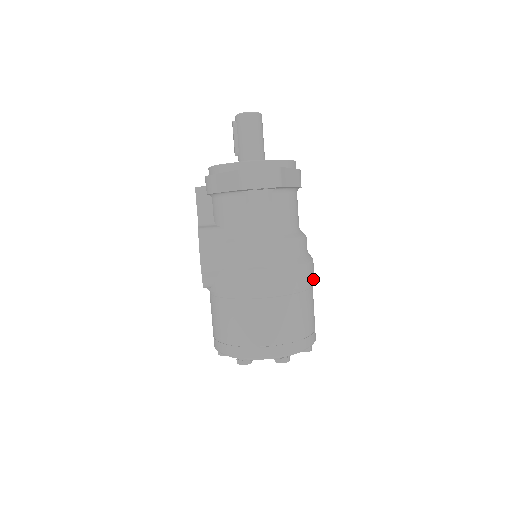
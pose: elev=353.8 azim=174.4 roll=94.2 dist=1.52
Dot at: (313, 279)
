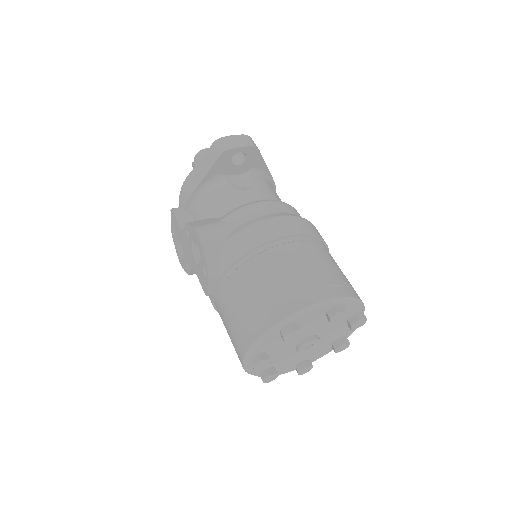
Dot at: (327, 248)
